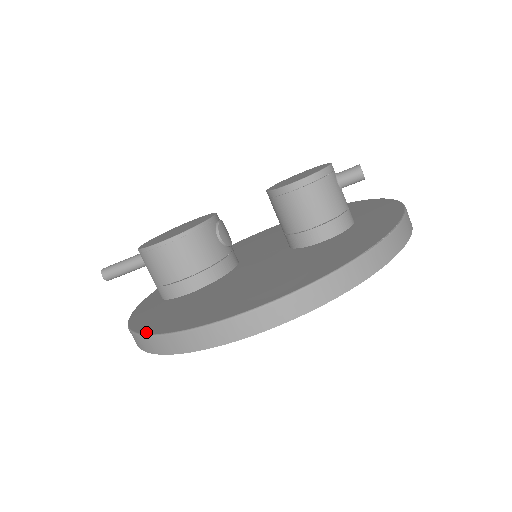
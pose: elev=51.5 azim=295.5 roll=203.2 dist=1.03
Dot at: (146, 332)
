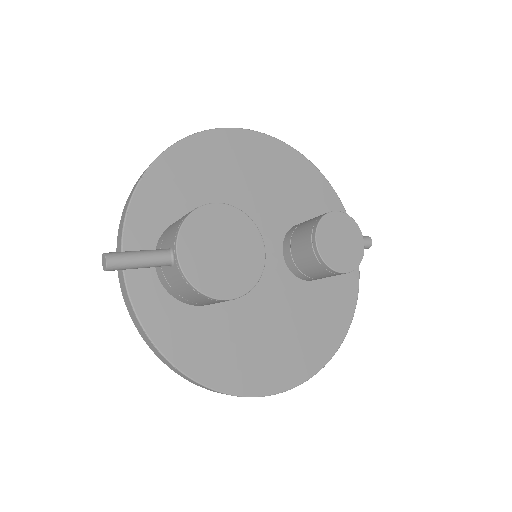
Dot at: (201, 381)
